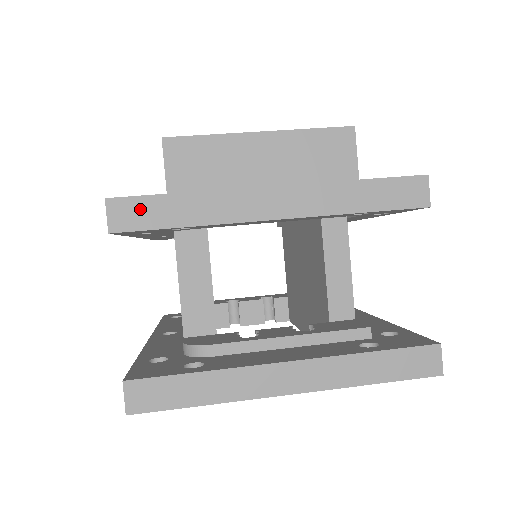
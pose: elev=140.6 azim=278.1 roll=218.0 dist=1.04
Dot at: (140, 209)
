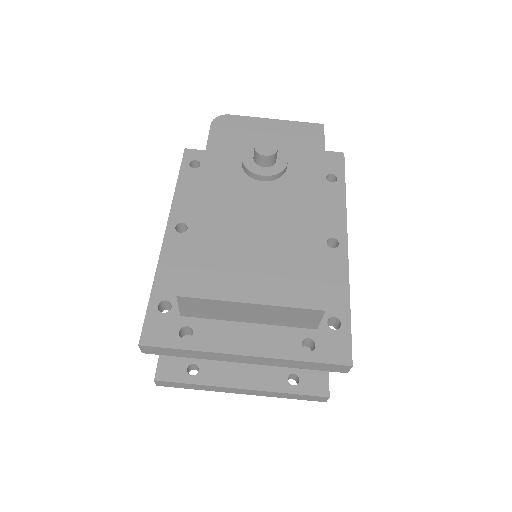
Dot at: (160, 350)
